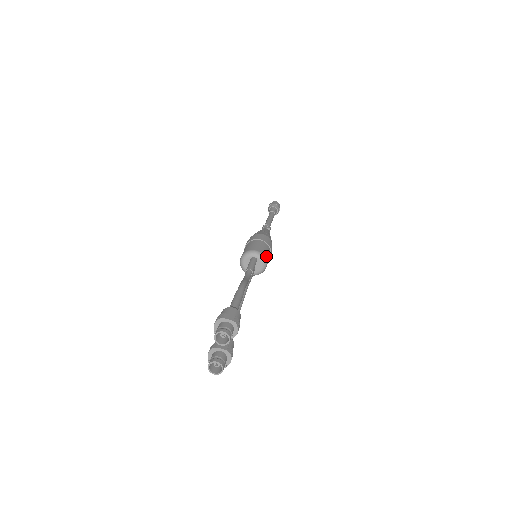
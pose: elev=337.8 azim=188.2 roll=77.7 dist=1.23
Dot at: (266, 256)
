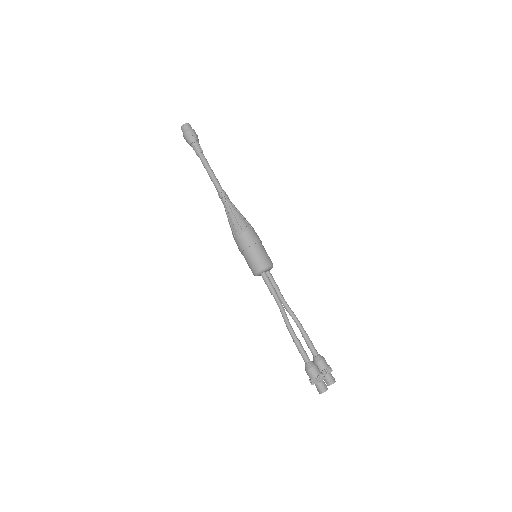
Dot at: (264, 262)
